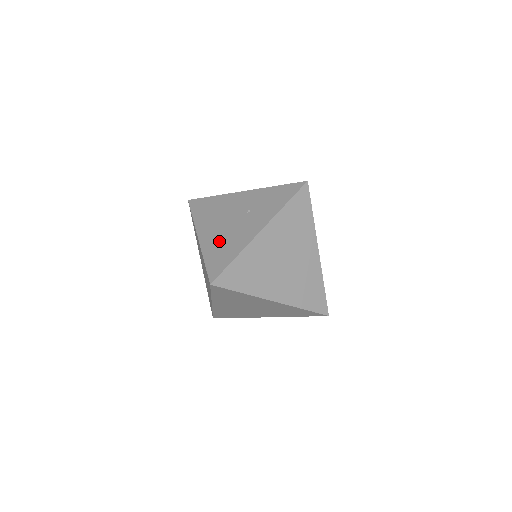
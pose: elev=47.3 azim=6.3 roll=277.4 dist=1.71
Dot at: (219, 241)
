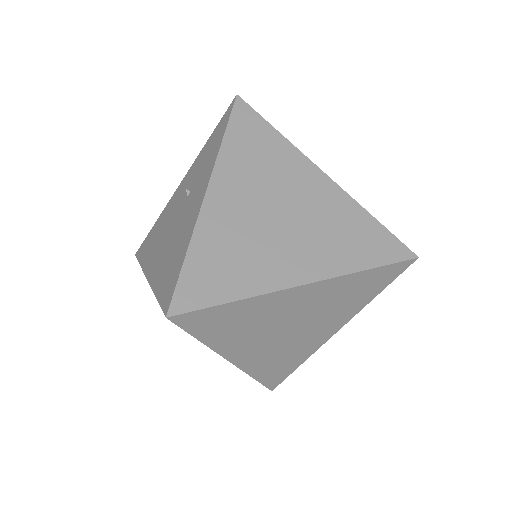
Dot at: (166, 257)
